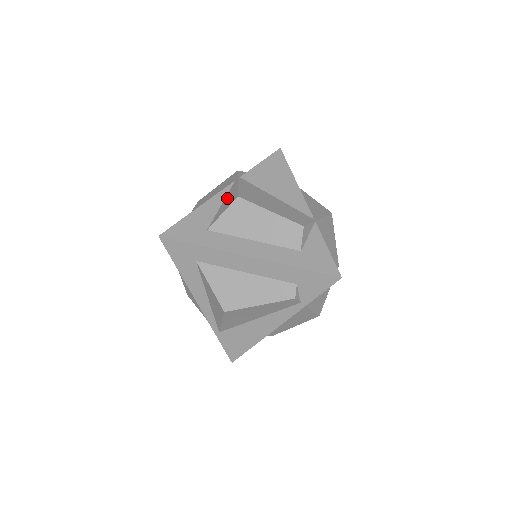
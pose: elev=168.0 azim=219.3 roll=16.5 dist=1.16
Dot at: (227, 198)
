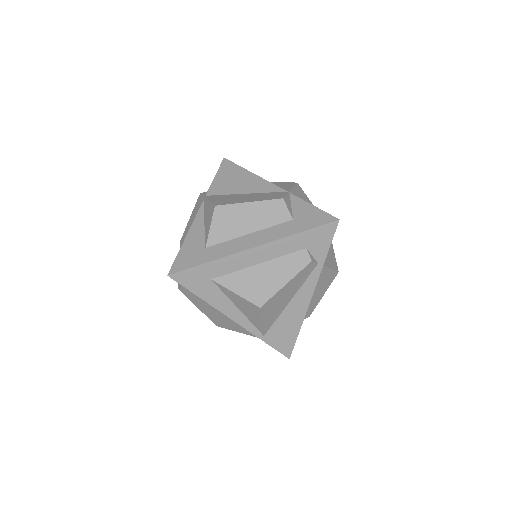
Dot at: (206, 215)
